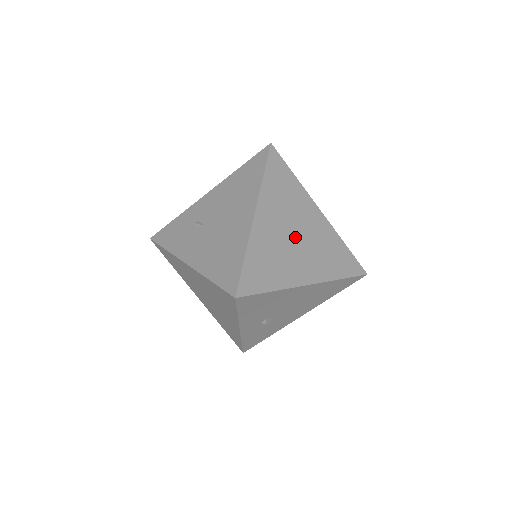
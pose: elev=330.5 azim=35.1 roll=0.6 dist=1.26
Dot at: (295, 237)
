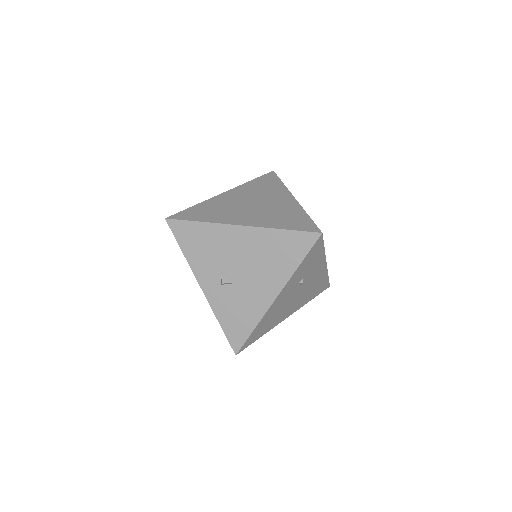
Dot at: (251, 205)
